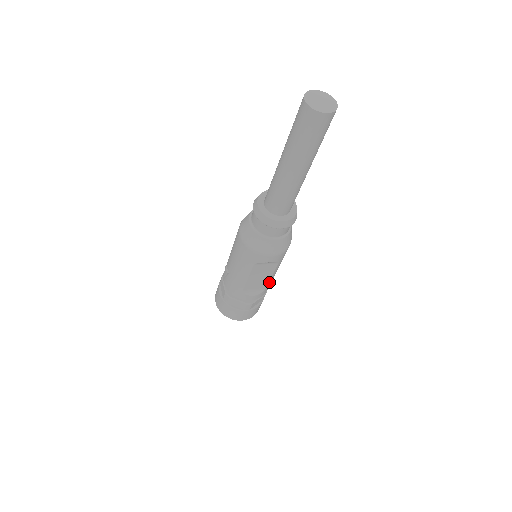
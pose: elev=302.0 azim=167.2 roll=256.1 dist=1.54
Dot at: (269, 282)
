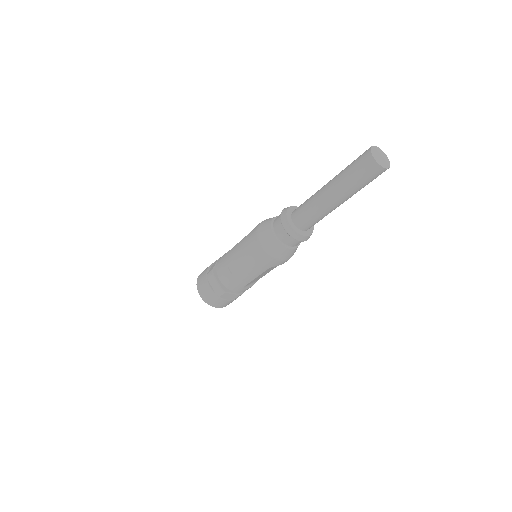
Dot at: occluded
